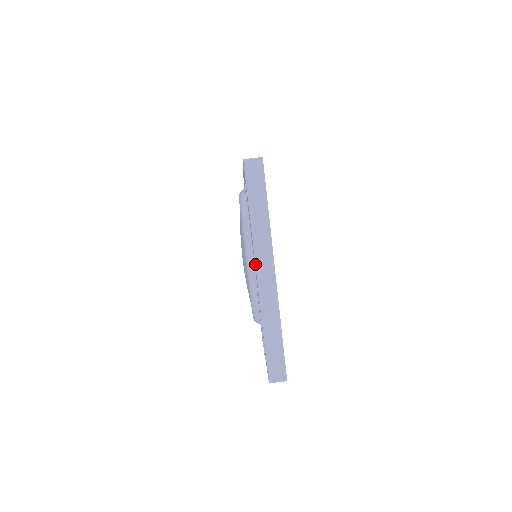
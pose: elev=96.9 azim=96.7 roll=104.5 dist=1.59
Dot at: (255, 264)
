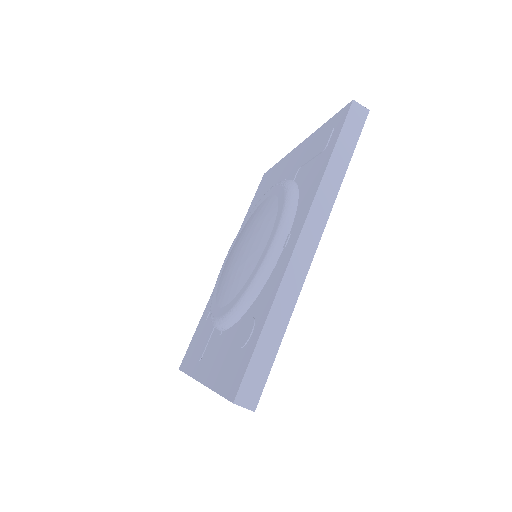
Dot at: occluded
